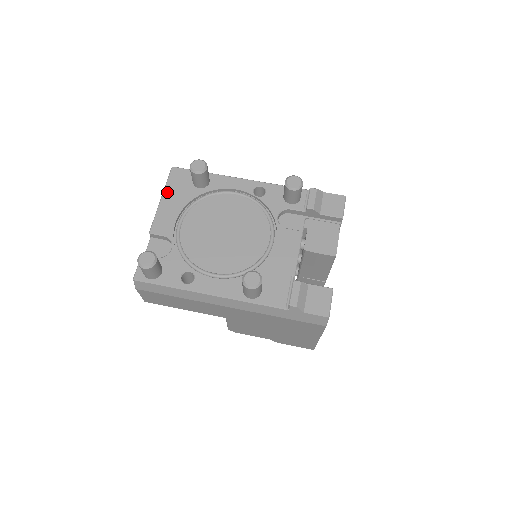
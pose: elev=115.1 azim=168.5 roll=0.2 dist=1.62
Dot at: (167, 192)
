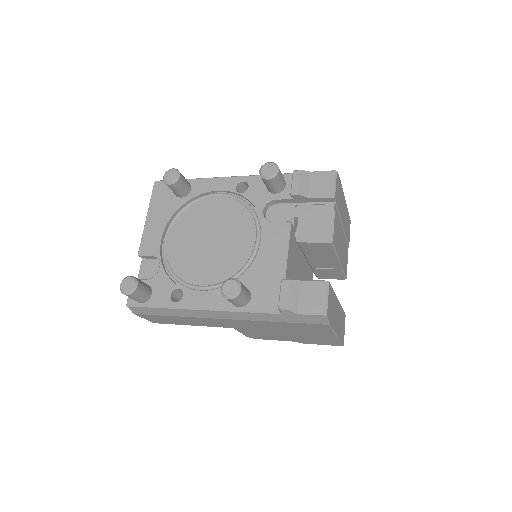
Dot at: (151, 209)
